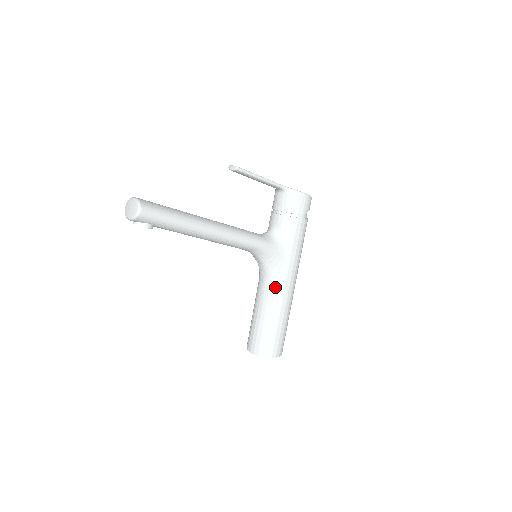
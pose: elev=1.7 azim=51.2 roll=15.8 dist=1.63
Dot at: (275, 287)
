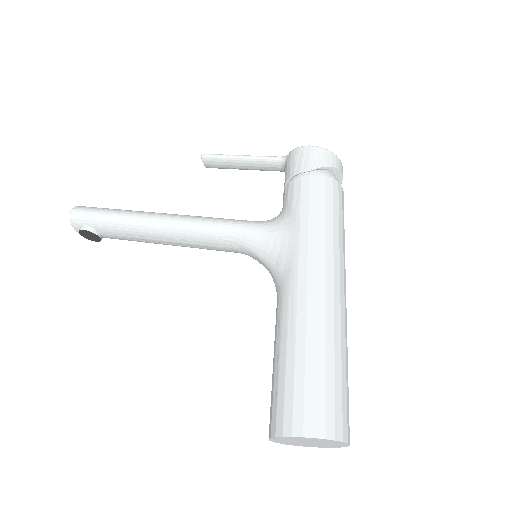
Dot at: (283, 288)
